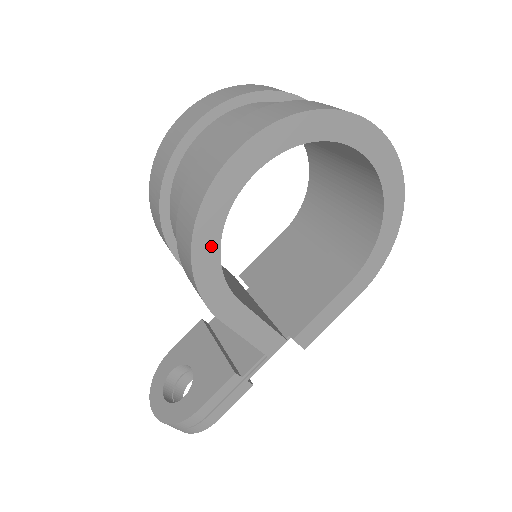
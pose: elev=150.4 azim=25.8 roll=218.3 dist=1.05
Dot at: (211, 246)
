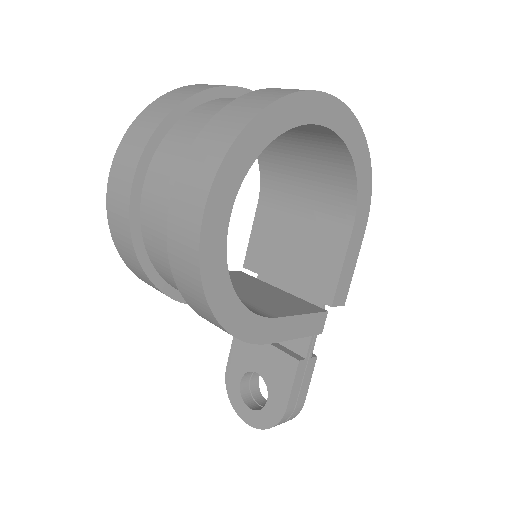
Dot at: (229, 302)
